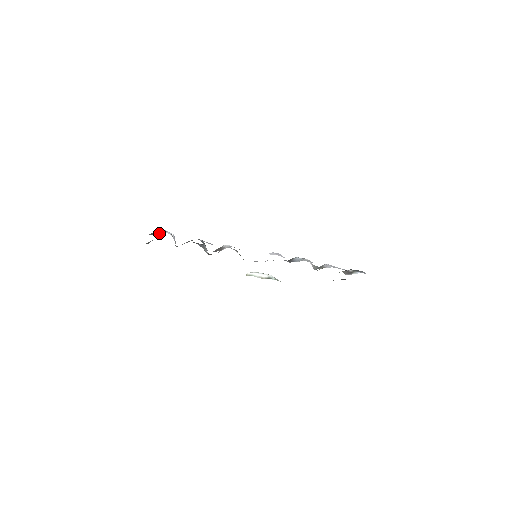
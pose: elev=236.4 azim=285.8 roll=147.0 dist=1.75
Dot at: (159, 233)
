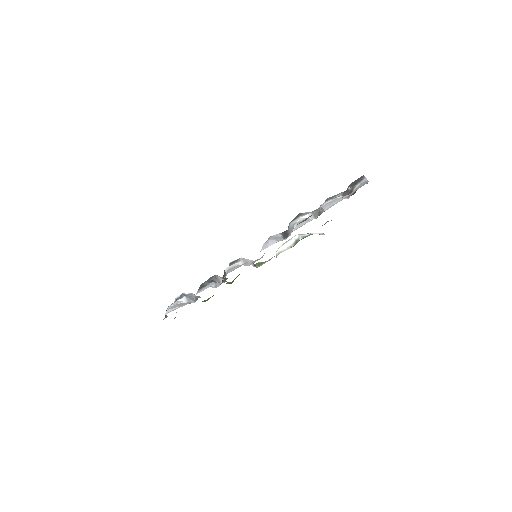
Dot at: occluded
